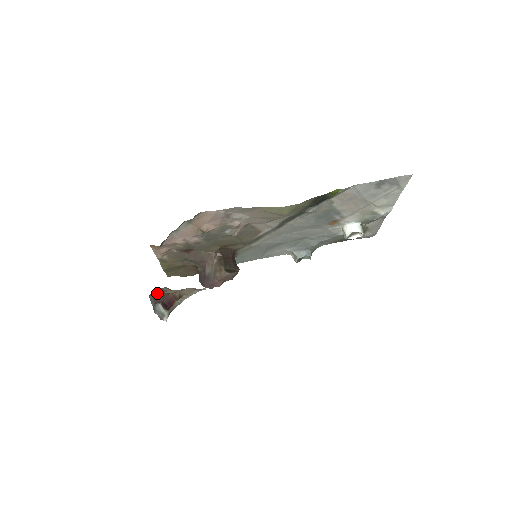
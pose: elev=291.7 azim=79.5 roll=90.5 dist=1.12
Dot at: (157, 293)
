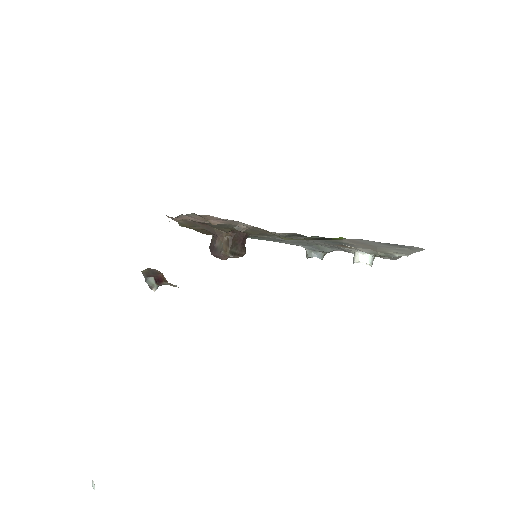
Dot at: (149, 270)
